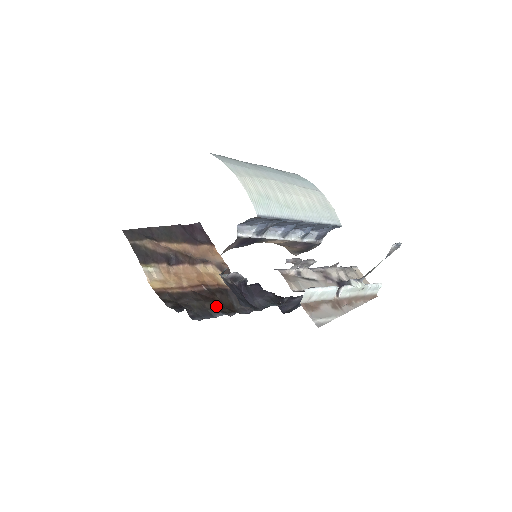
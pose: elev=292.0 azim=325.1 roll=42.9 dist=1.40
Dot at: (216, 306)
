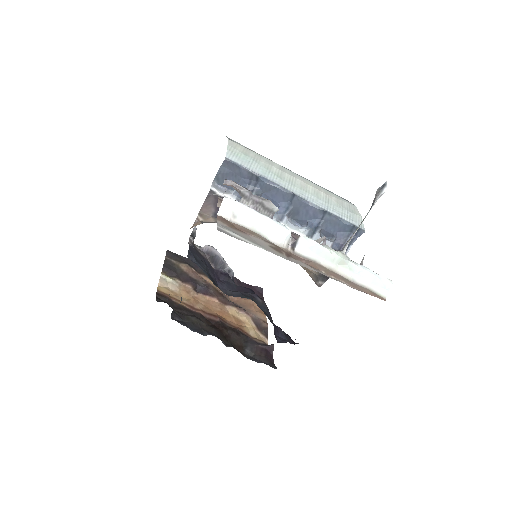
Dot at: (216, 333)
